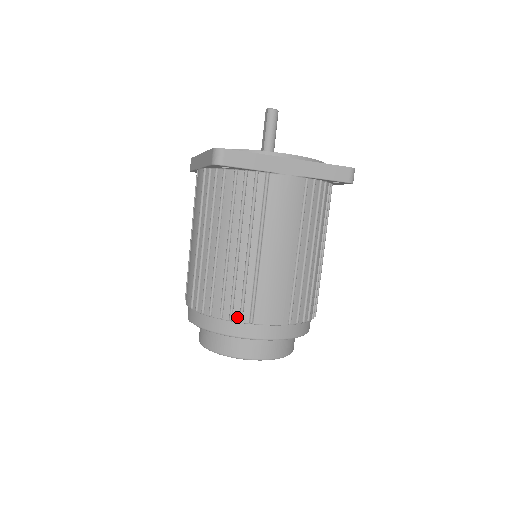
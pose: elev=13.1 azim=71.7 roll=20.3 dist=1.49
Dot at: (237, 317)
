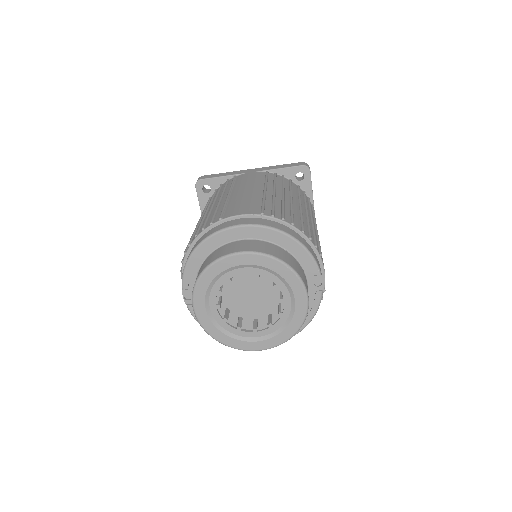
Dot at: (209, 225)
